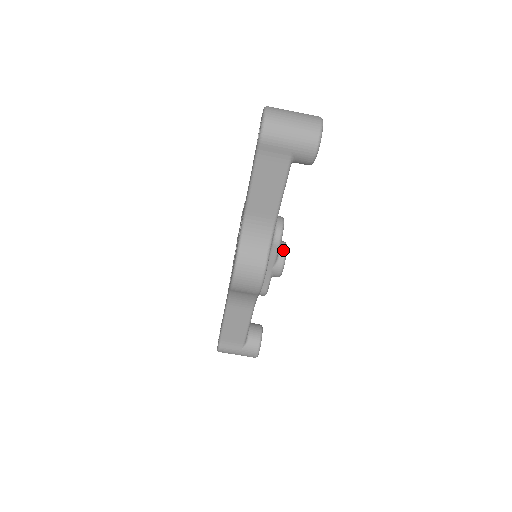
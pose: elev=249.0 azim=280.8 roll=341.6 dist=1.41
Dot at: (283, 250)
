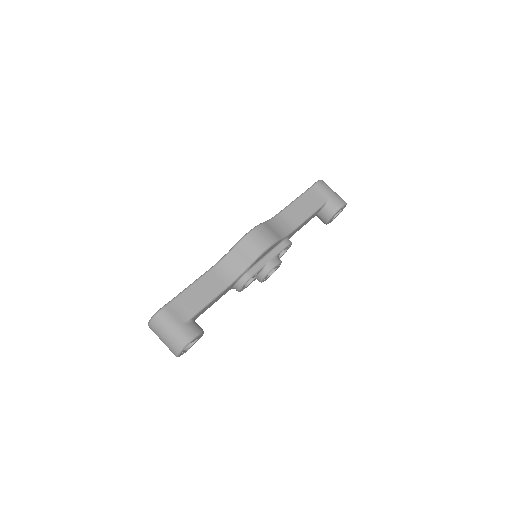
Dot at: occluded
